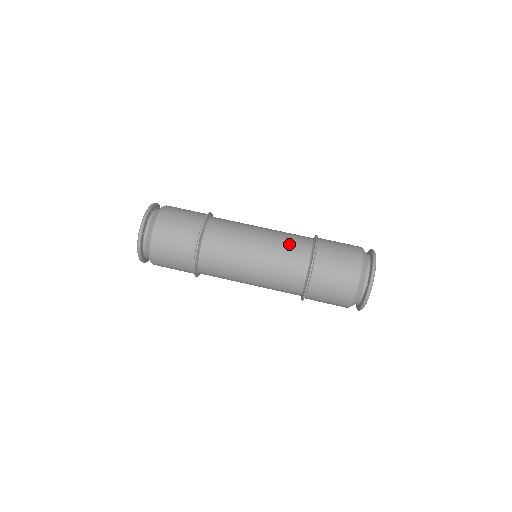
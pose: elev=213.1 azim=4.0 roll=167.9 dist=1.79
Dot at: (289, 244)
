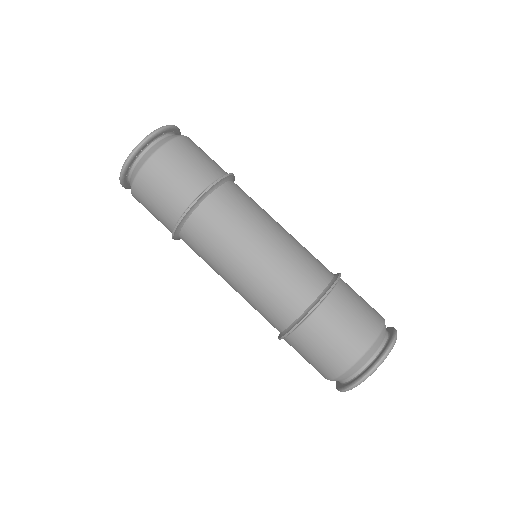
Dot at: (273, 297)
